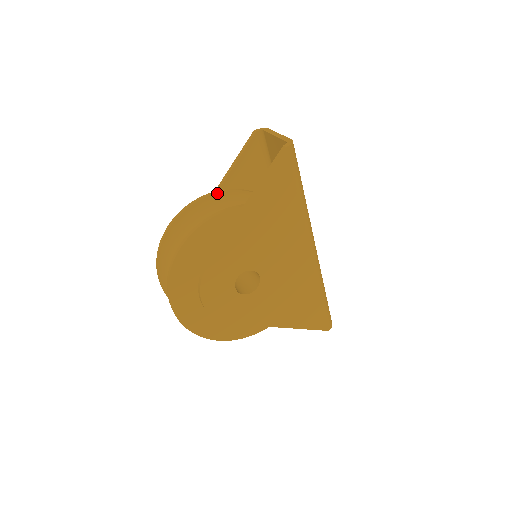
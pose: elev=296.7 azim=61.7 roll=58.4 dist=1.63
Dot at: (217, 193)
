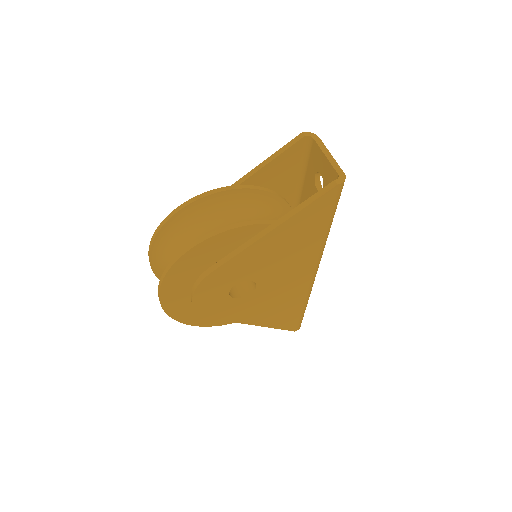
Dot at: (241, 189)
